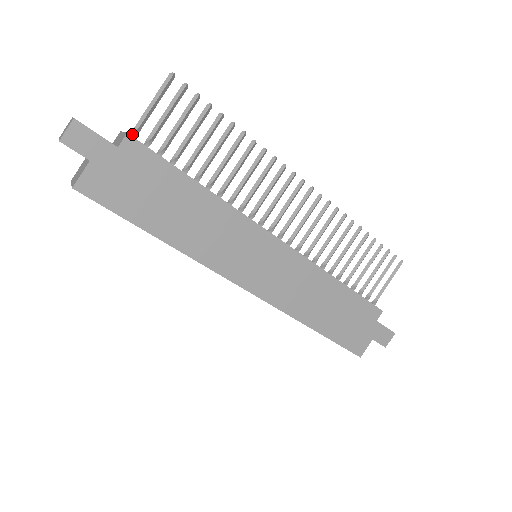
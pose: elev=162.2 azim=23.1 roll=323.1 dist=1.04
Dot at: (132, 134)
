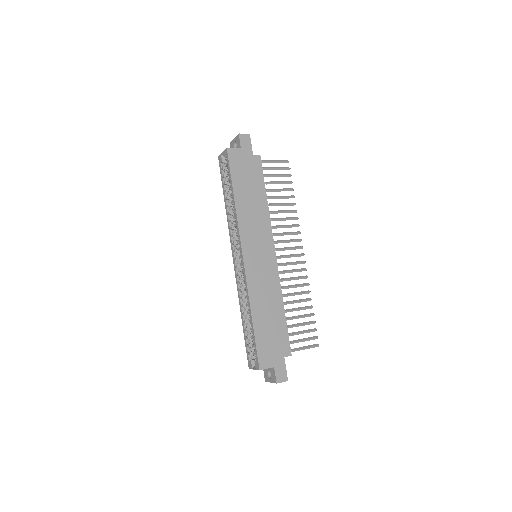
Dot at: occluded
